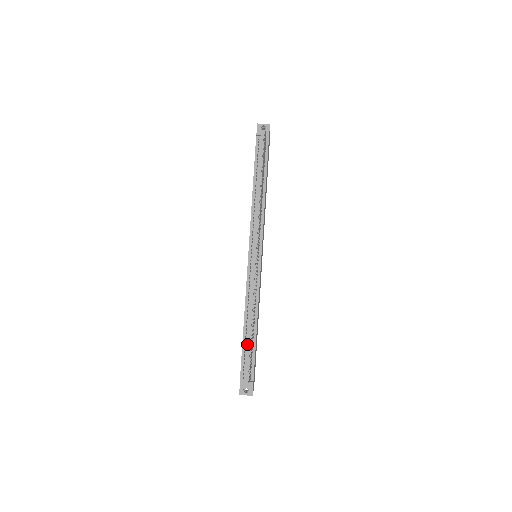
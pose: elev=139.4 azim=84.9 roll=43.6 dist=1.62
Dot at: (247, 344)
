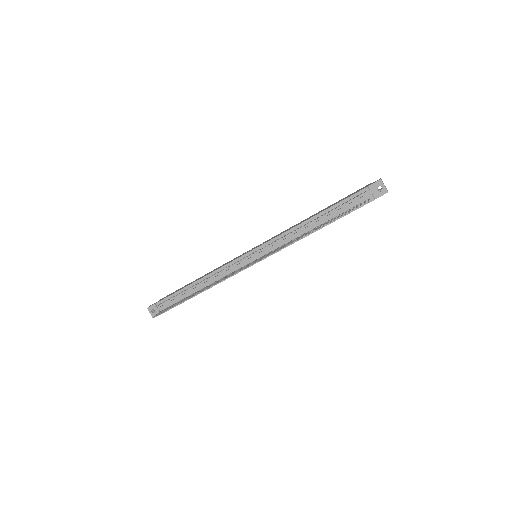
Dot at: (183, 293)
